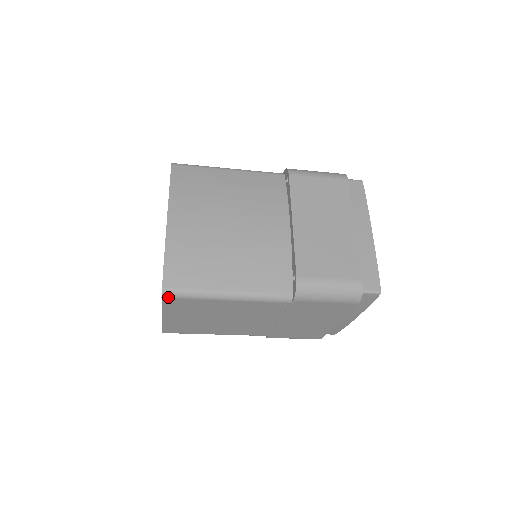
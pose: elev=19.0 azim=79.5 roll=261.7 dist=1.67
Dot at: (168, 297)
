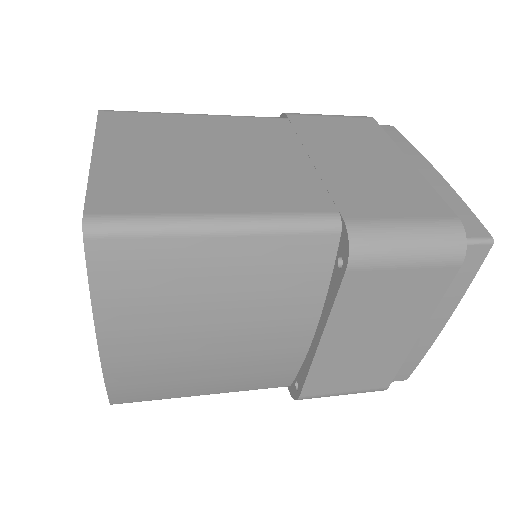
Dot at: occluded
